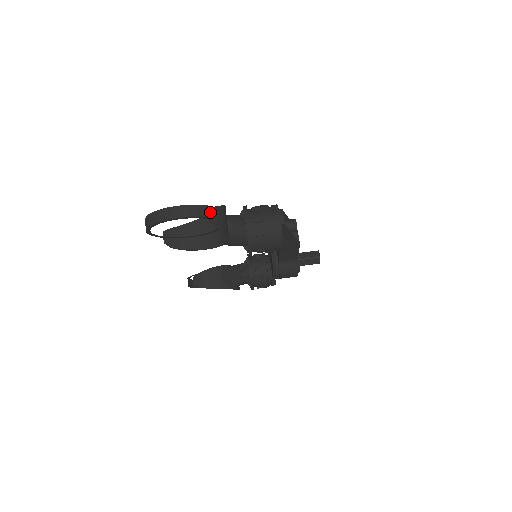
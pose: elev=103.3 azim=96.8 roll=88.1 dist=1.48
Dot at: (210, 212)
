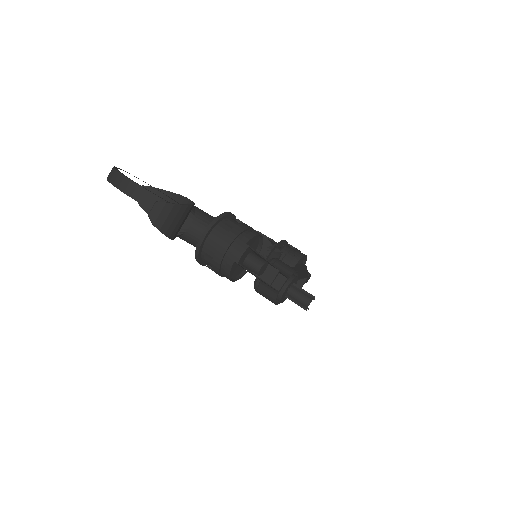
Dot at: (154, 205)
